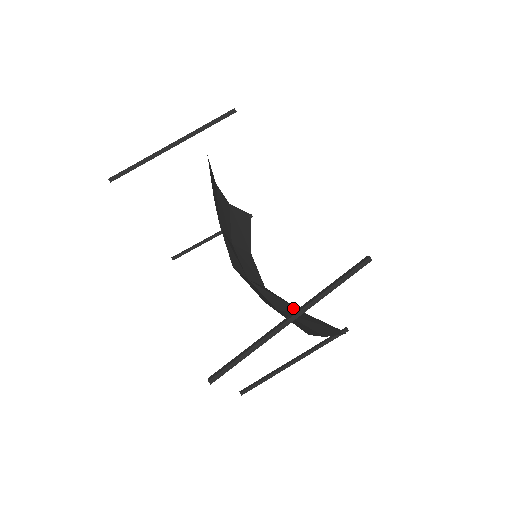
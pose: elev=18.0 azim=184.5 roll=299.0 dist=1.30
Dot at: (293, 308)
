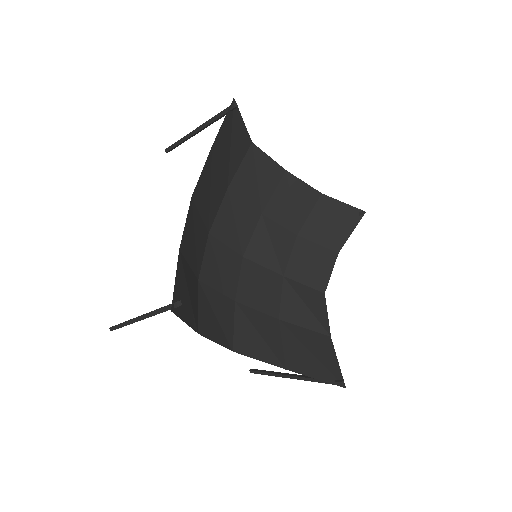
Dot at: (319, 328)
